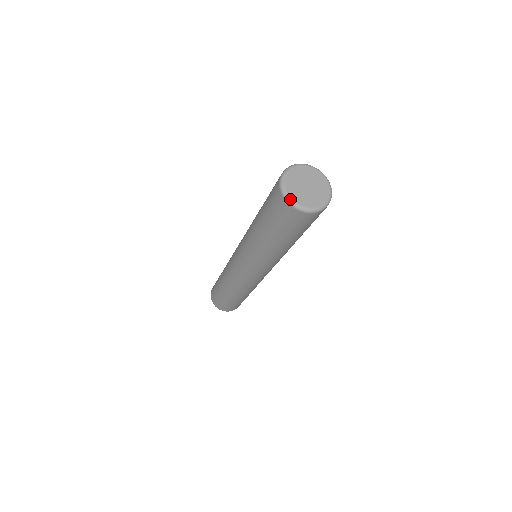
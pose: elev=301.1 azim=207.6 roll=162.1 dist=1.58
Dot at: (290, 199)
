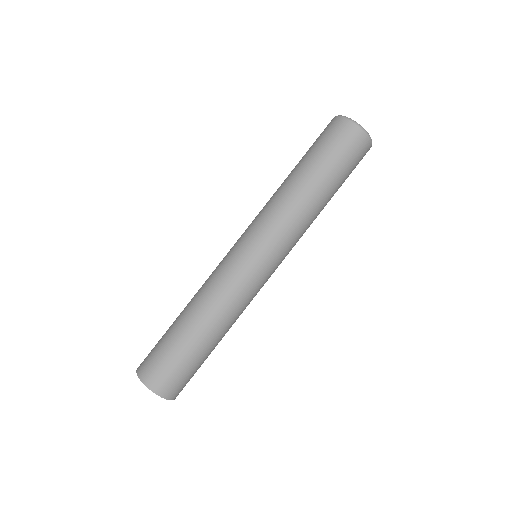
Dot at: (356, 122)
